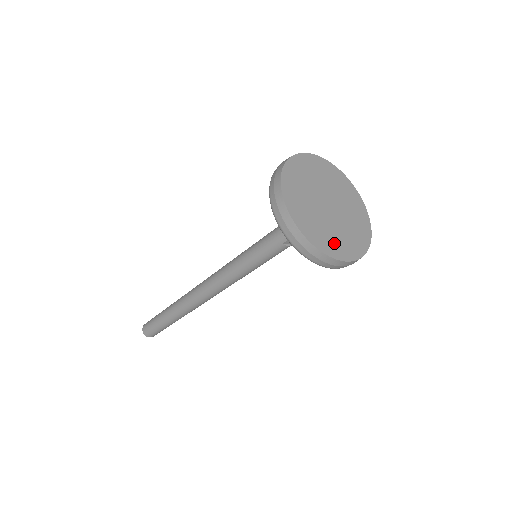
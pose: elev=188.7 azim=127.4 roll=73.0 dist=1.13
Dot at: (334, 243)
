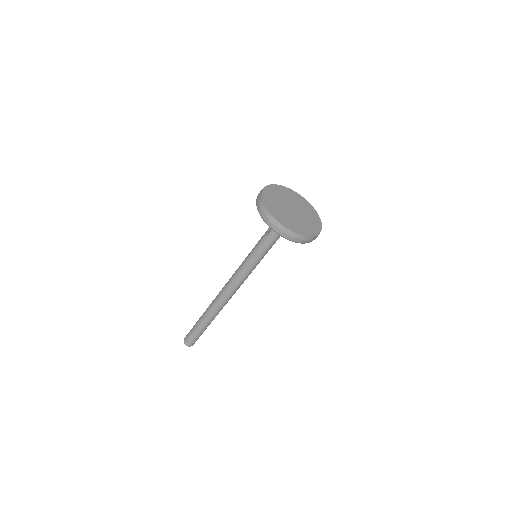
Dot at: (314, 222)
